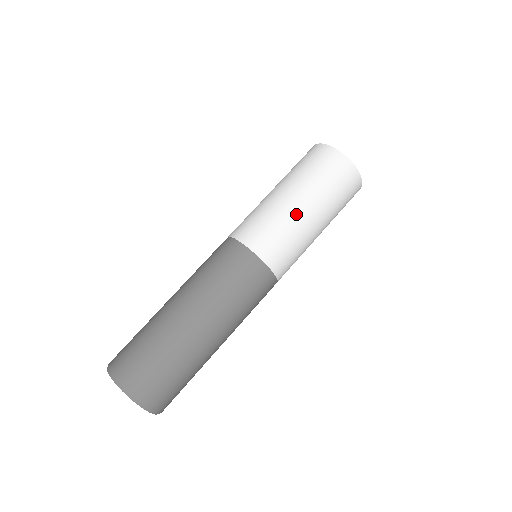
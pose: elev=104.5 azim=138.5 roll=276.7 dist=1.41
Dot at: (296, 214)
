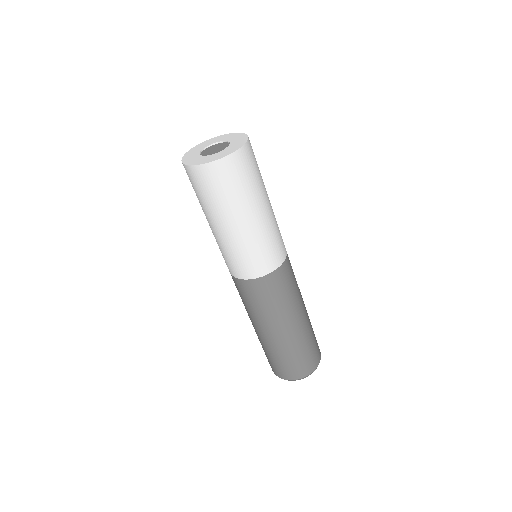
Dot at: (224, 237)
